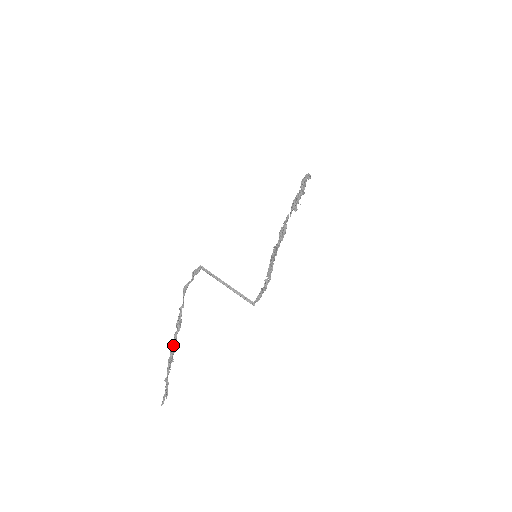
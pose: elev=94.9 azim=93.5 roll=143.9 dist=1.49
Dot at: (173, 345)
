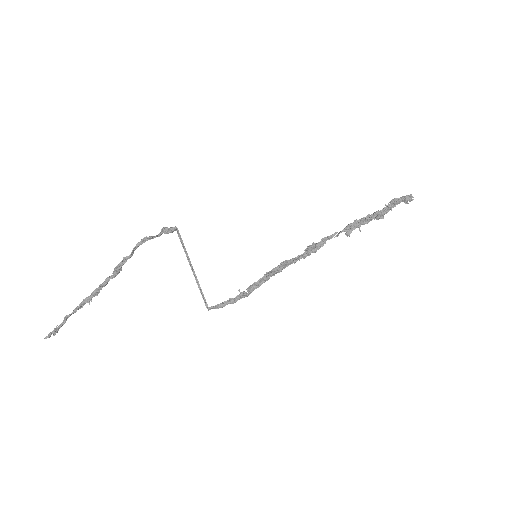
Dot at: (100, 287)
